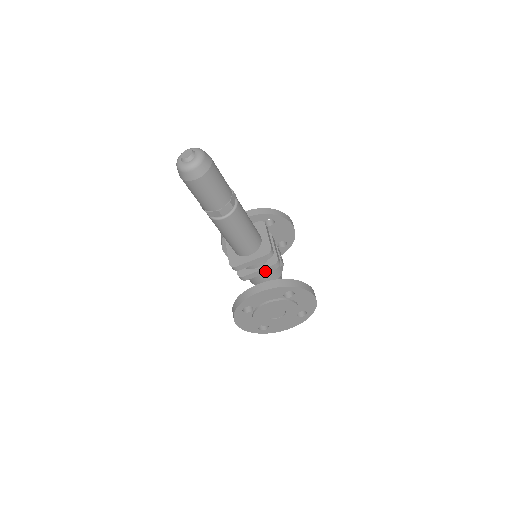
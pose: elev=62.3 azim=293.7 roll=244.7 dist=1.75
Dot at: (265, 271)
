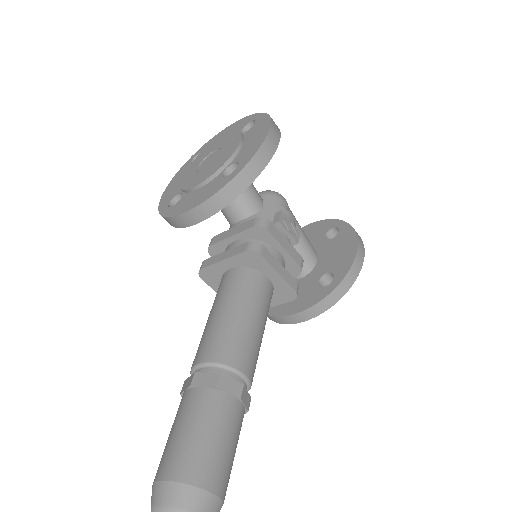
Dot at: occluded
